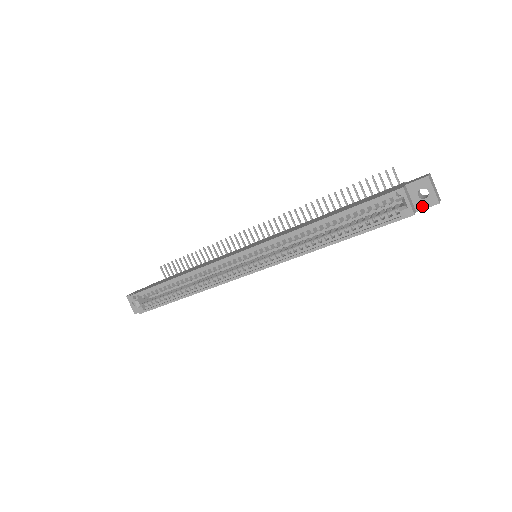
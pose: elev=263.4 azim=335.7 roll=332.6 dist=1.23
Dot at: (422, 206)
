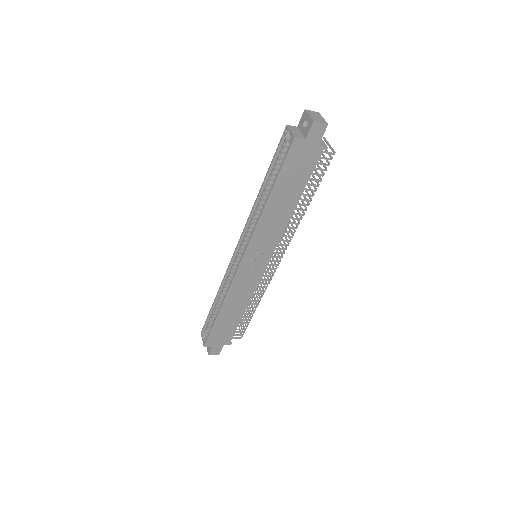
Dot at: (307, 132)
